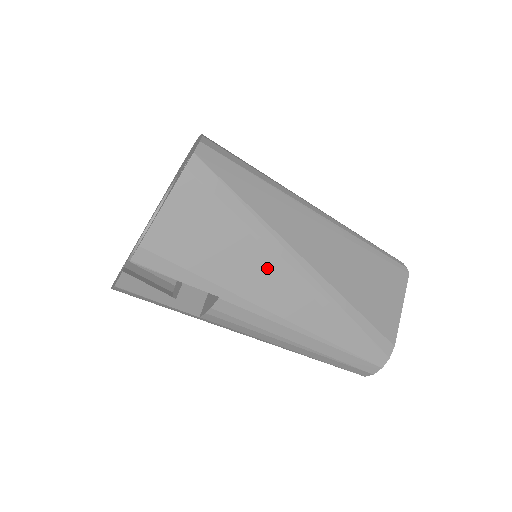
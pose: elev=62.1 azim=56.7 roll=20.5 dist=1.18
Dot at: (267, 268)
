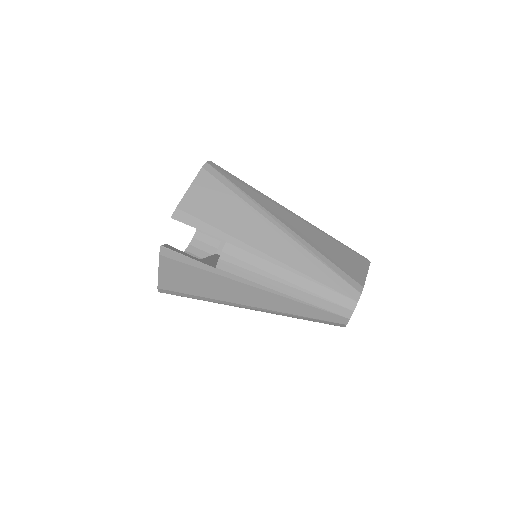
Dot at: (255, 222)
